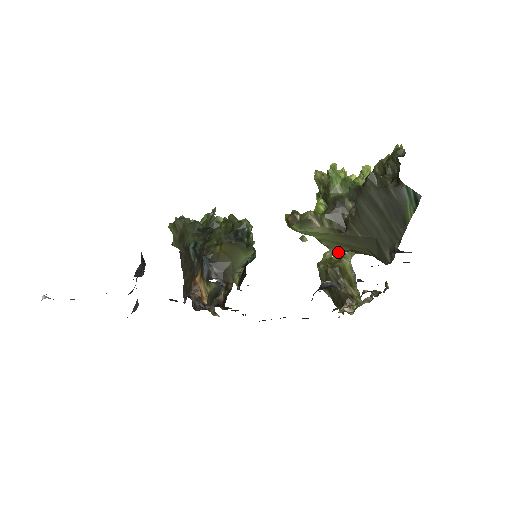
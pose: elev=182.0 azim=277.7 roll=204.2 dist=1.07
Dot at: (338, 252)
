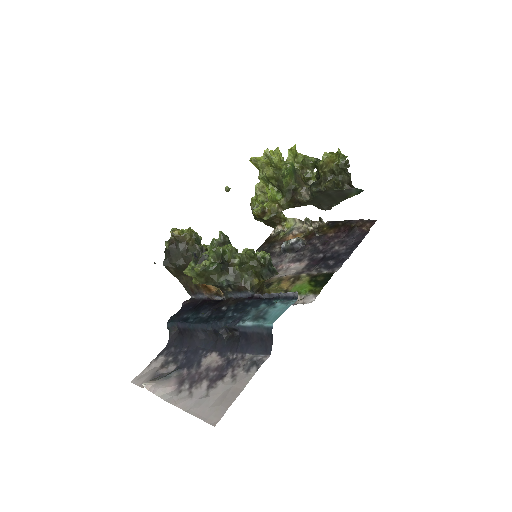
Dot at: occluded
